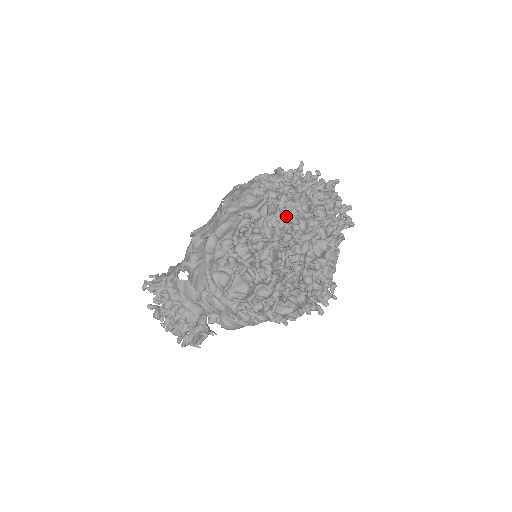
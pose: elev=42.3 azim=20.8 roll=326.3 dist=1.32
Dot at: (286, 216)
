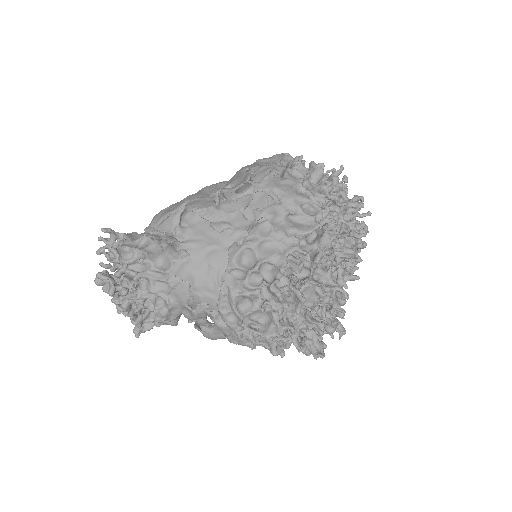
Dot at: occluded
